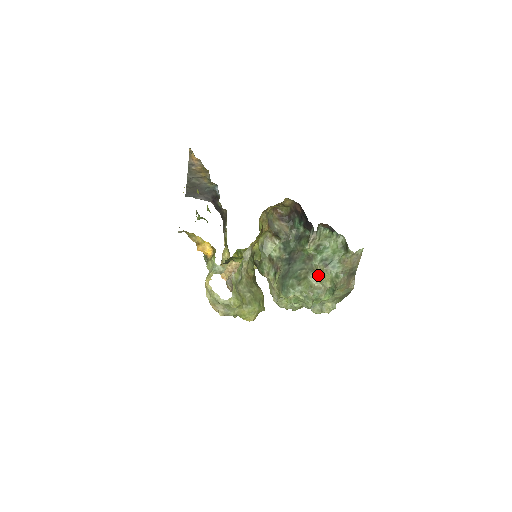
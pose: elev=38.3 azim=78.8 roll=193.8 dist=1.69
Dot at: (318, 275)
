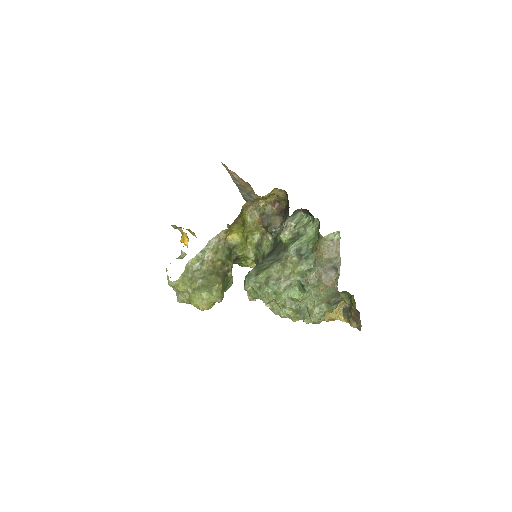
Dot at: (284, 266)
